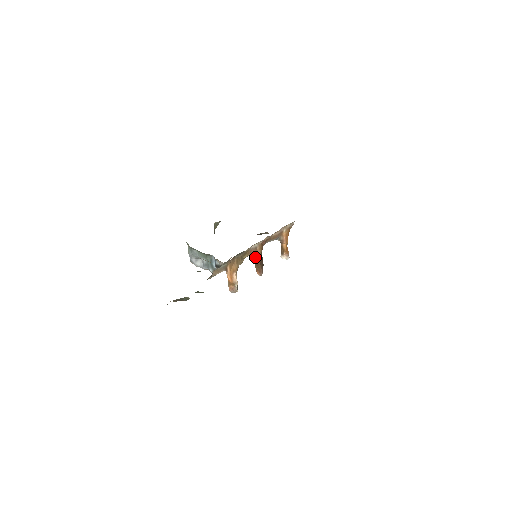
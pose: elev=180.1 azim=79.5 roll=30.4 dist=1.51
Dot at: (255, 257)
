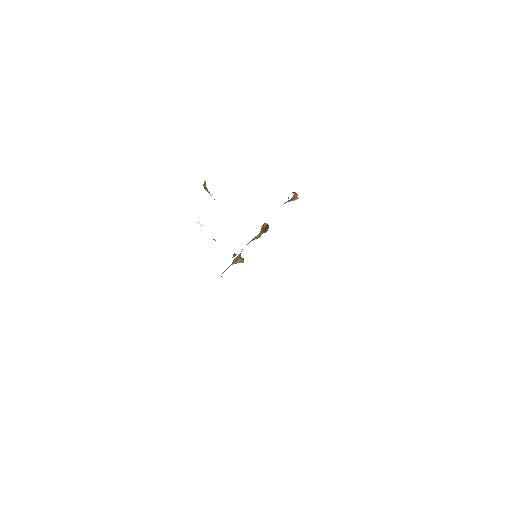
Dot at: occluded
